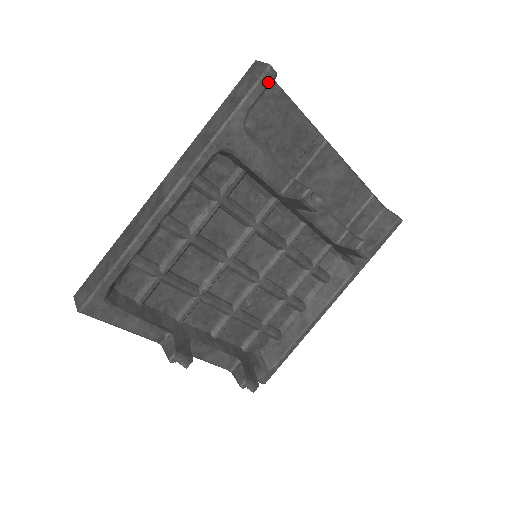
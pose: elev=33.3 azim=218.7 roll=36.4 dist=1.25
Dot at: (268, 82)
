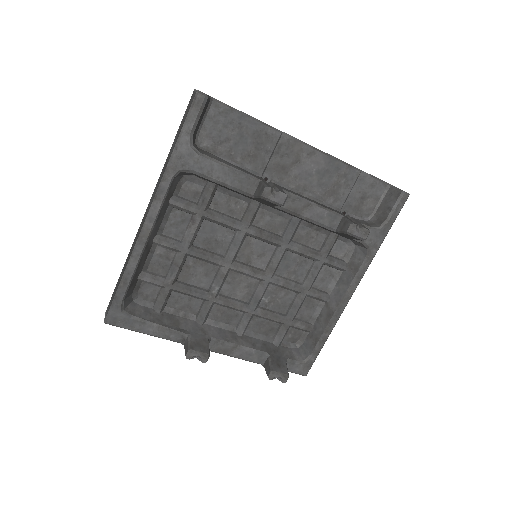
Dot at: (201, 105)
